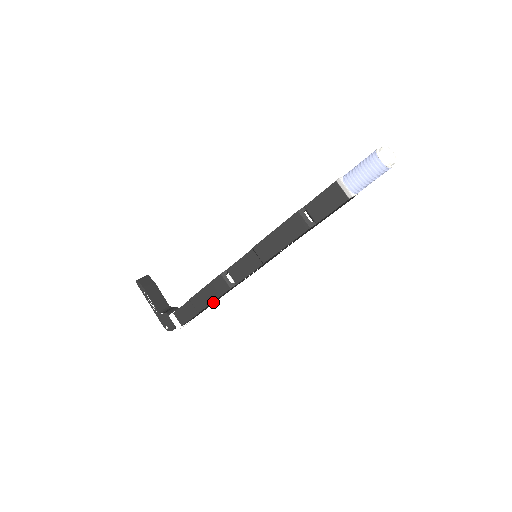
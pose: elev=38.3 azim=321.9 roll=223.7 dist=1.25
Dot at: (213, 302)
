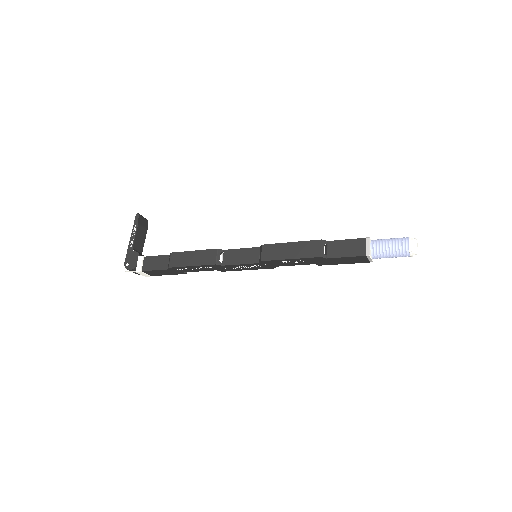
Dot at: (188, 269)
